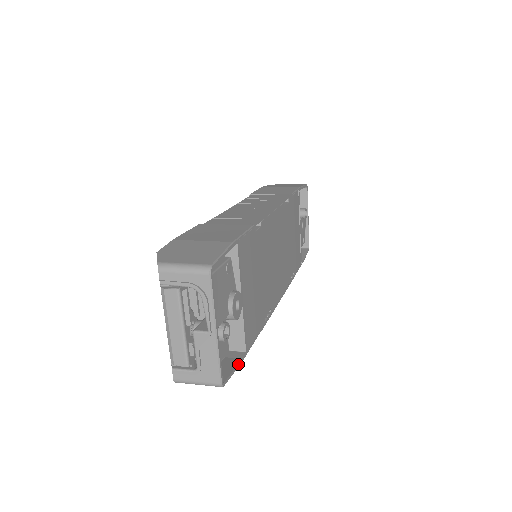
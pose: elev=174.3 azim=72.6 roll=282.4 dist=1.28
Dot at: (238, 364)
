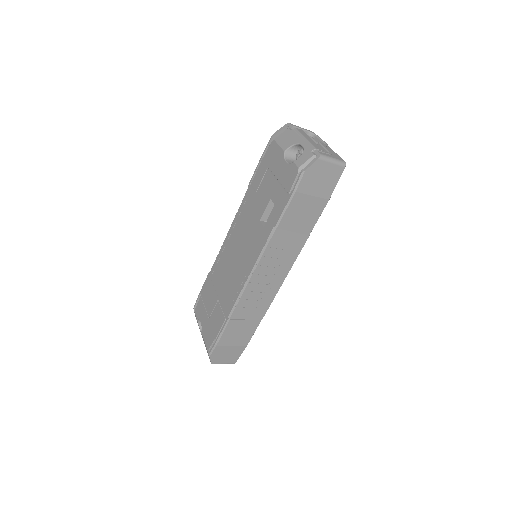
Dot at: (332, 190)
